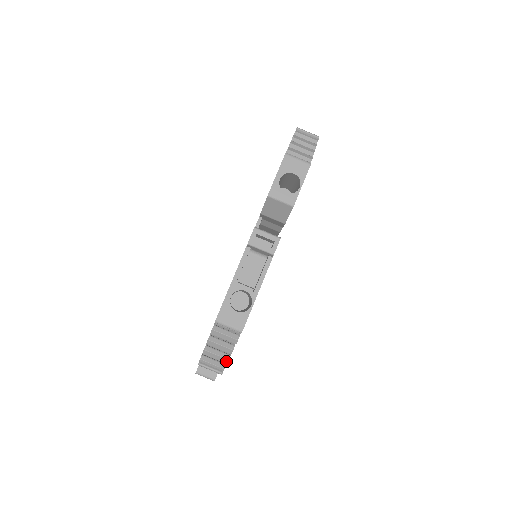
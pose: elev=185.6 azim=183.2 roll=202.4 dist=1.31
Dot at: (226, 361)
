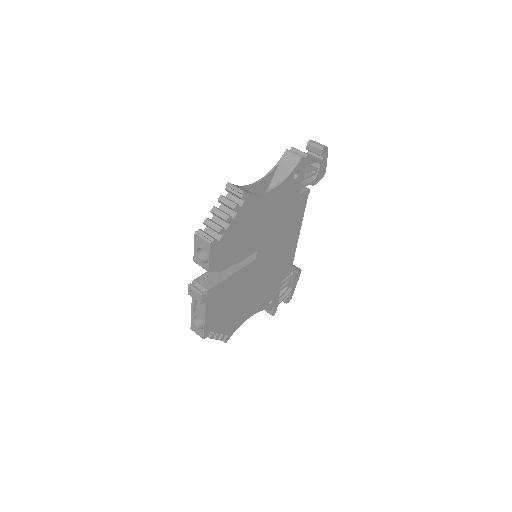
Dot at: (220, 340)
